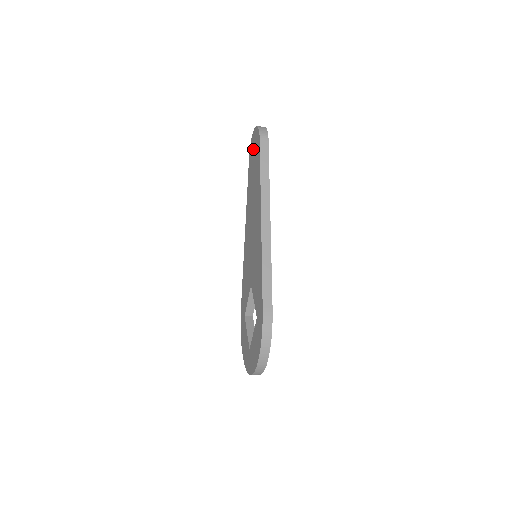
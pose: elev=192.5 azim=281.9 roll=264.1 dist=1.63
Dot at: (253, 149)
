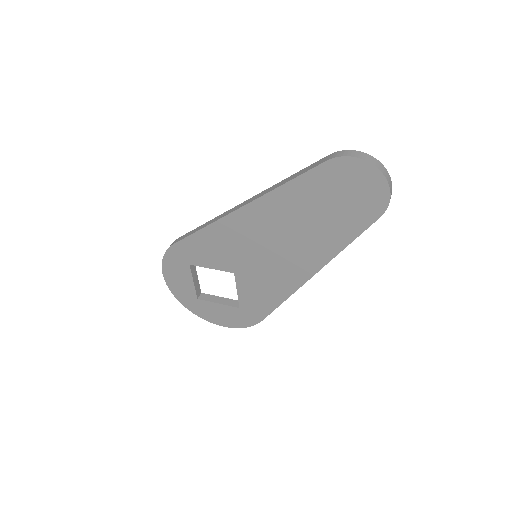
Dot at: (352, 186)
